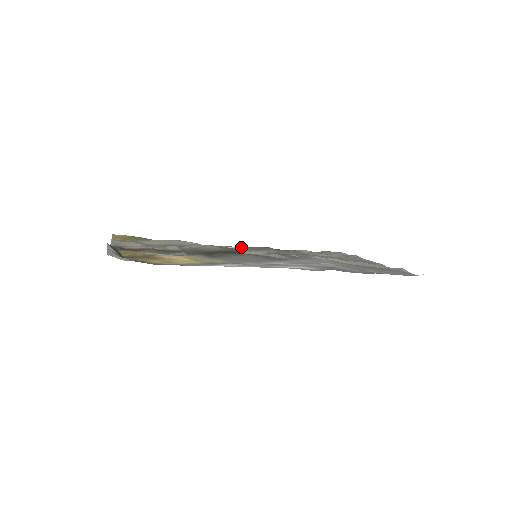
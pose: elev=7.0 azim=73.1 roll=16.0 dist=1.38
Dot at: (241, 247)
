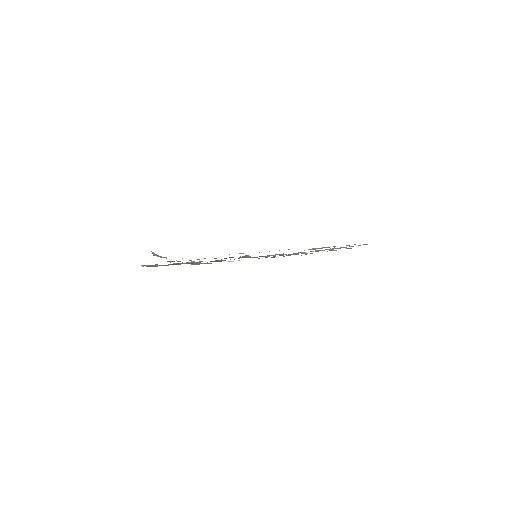
Dot at: (242, 257)
